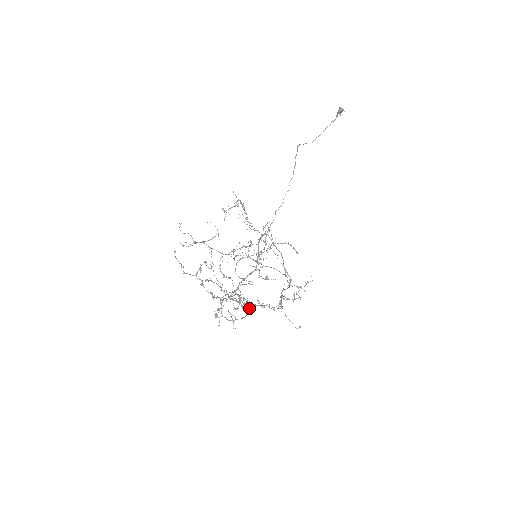
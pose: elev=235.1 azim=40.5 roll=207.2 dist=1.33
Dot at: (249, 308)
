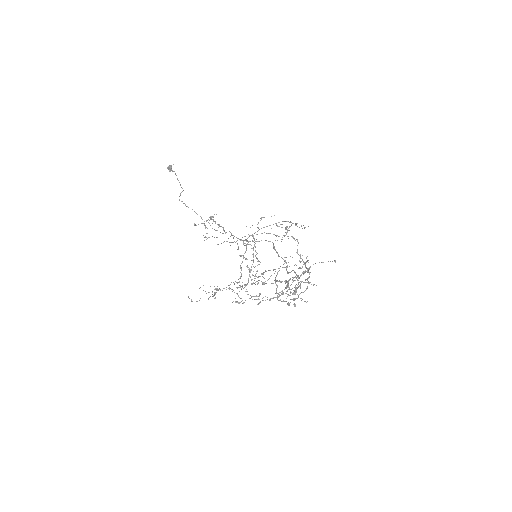
Dot at: occluded
